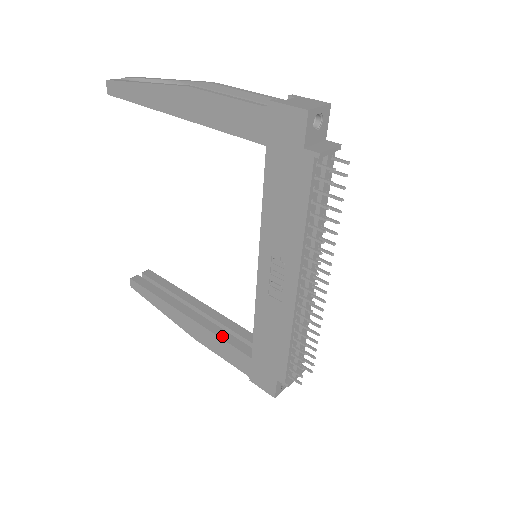
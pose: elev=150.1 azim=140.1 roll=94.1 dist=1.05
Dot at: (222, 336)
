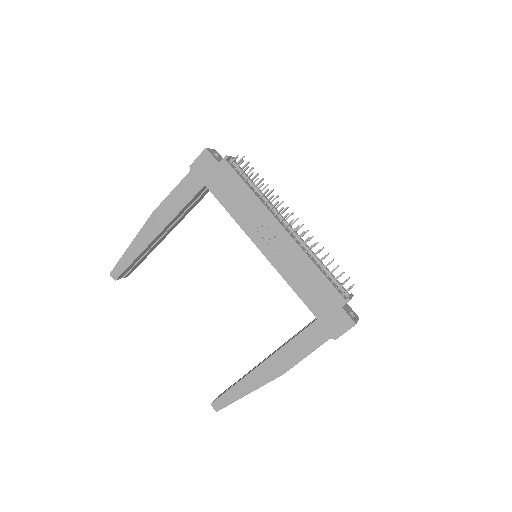
Dot at: (292, 339)
